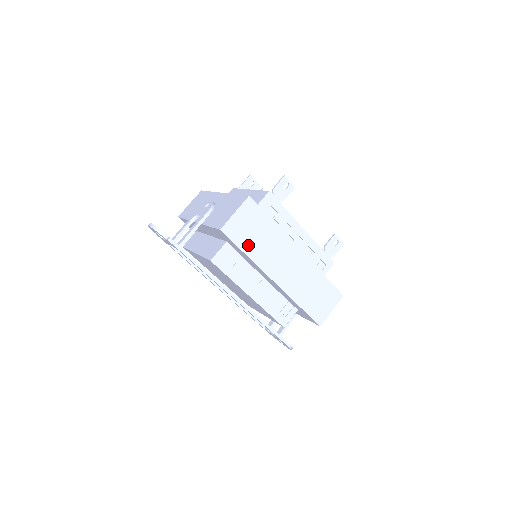
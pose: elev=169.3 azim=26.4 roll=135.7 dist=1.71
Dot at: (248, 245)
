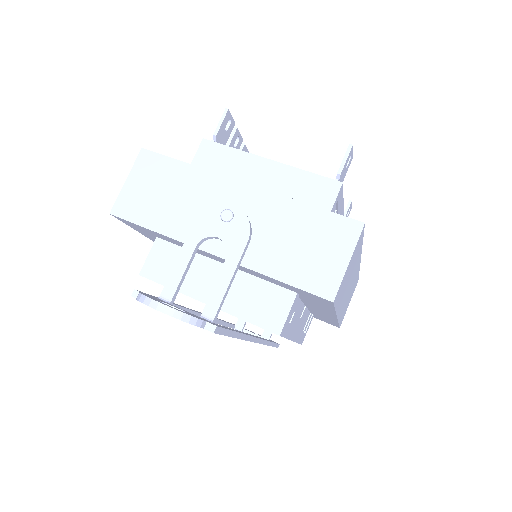
Dot at: (340, 296)
